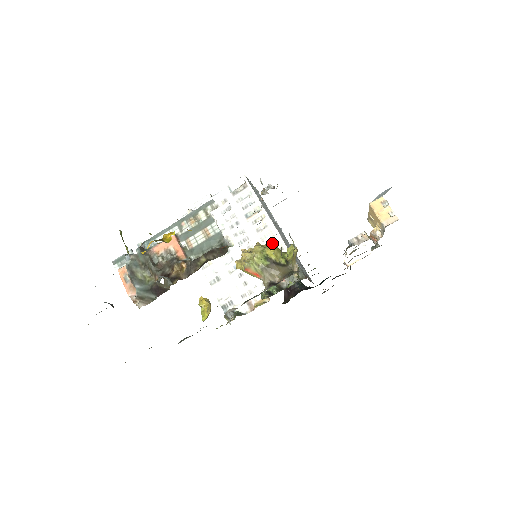
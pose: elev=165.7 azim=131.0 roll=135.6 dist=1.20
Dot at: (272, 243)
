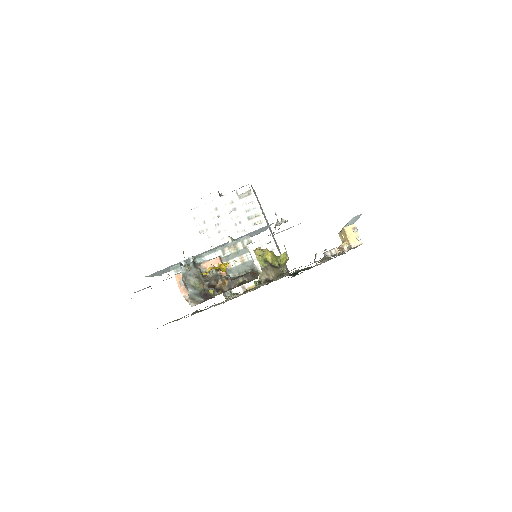
Dot at: (266, 243)
